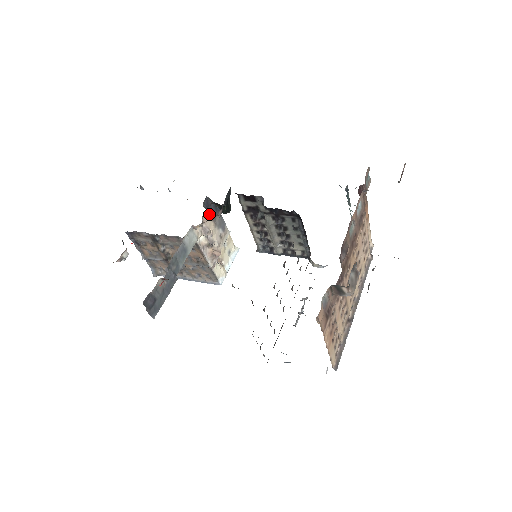
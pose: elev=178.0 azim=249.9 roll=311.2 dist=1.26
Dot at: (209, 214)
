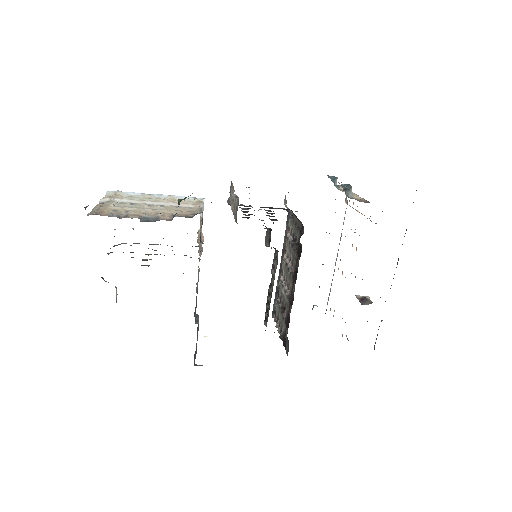
Dot at: (200, 235)
